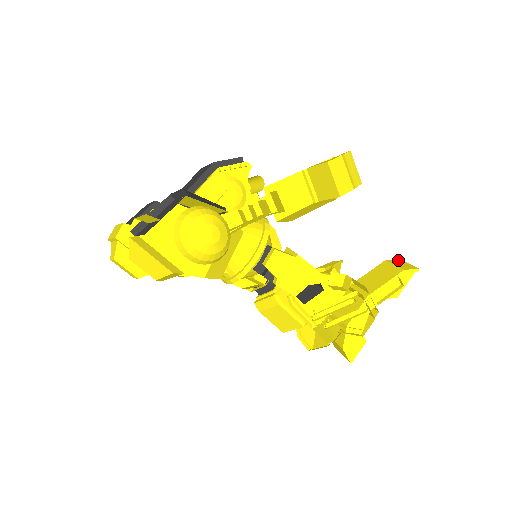
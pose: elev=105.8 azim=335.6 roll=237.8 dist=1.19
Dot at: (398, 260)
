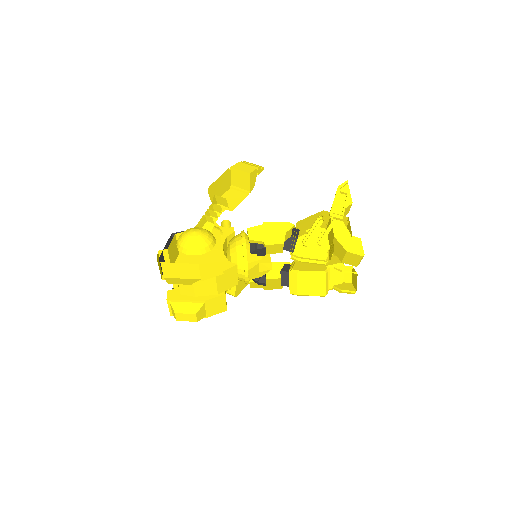
Dot at: occluded
